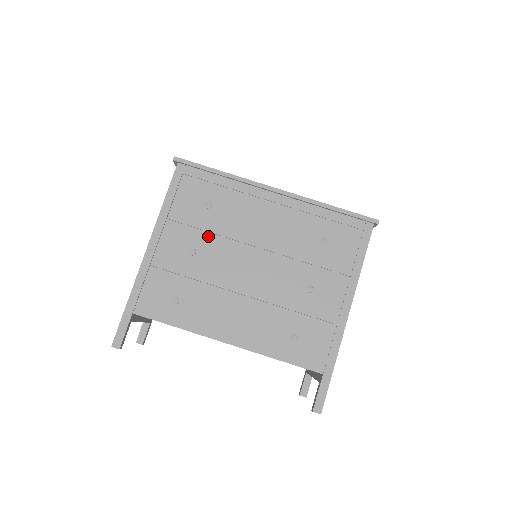
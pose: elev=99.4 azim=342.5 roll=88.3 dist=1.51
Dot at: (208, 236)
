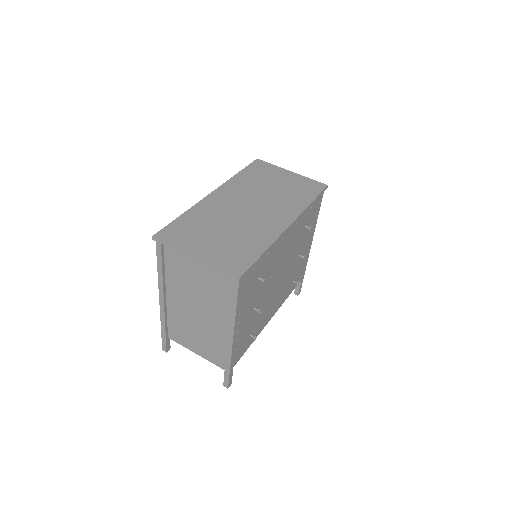
Dot at: (260, 292)
